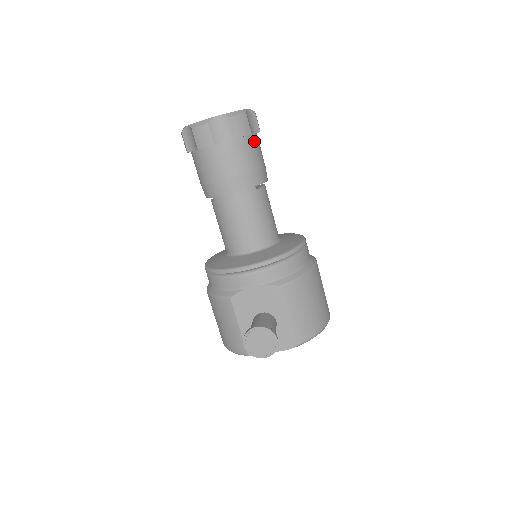
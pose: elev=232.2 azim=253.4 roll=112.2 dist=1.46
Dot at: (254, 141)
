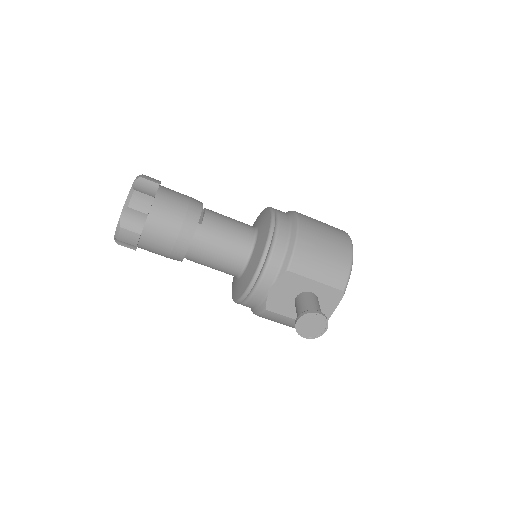
Dot at: (162, 197)
